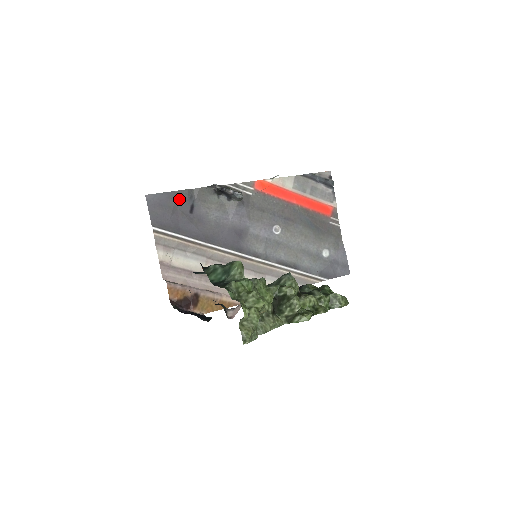
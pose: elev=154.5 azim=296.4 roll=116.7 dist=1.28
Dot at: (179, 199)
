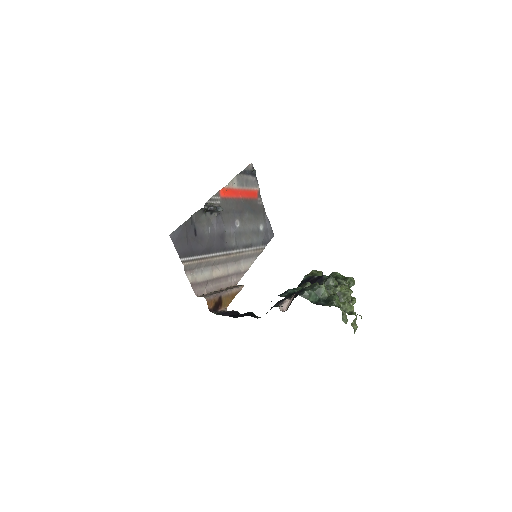
Dot at: (187, 228)
